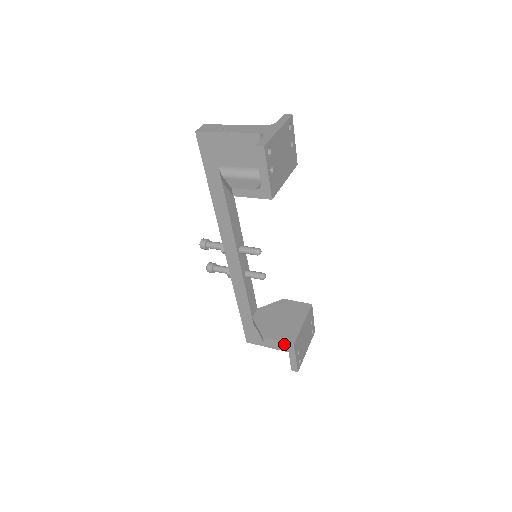
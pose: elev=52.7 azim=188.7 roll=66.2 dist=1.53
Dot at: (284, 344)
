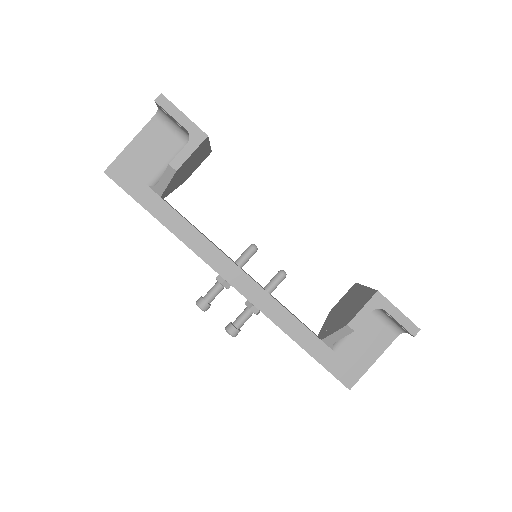
Dot at: (371, 304)
